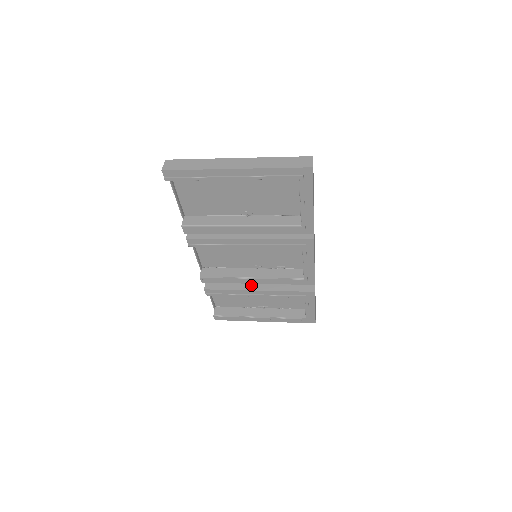
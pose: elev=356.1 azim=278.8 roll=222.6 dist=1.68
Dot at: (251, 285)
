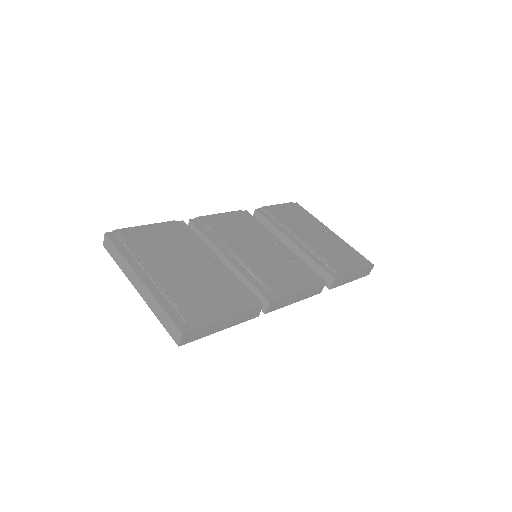
Dot at: (284, 242)
